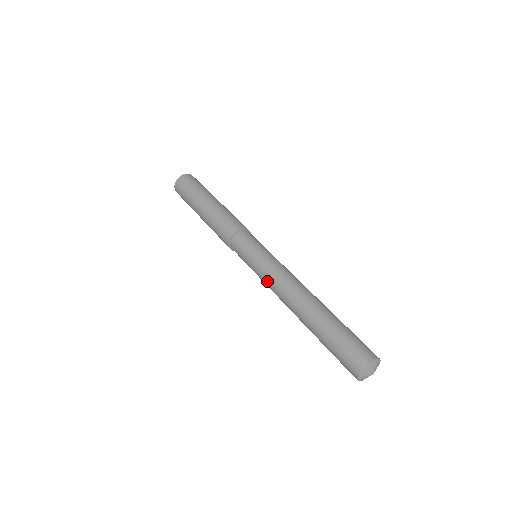
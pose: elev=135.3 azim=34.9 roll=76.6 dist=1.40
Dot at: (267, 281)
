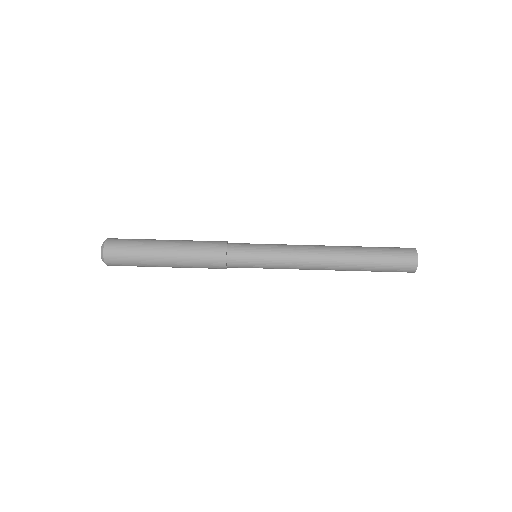
Dot at: (292, 265)
